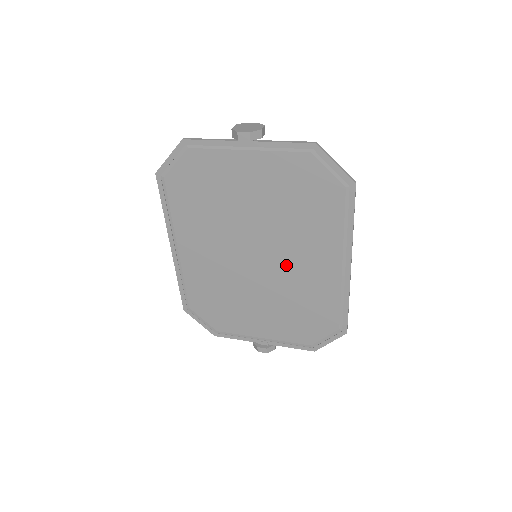
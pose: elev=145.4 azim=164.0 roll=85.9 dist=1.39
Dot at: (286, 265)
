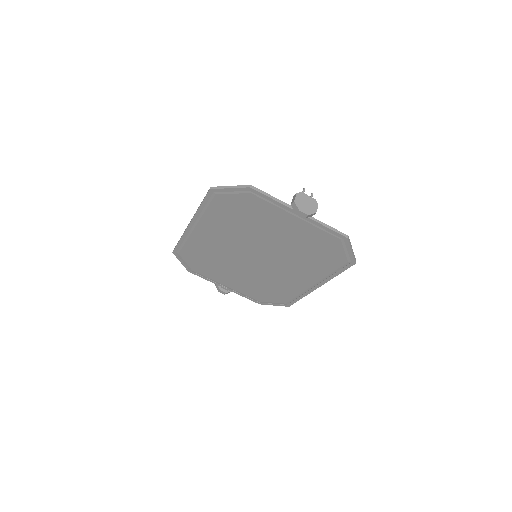
Dot at: (275, 269)
